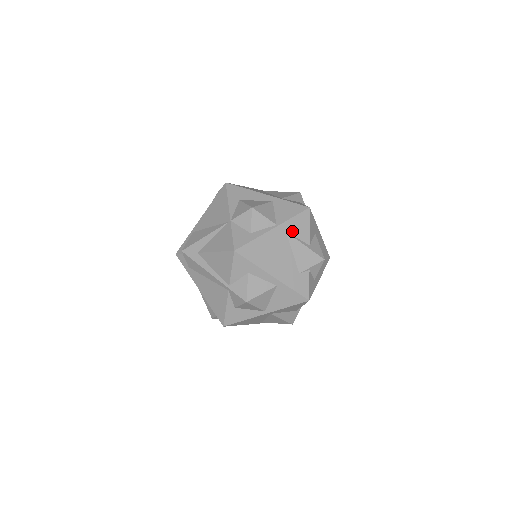
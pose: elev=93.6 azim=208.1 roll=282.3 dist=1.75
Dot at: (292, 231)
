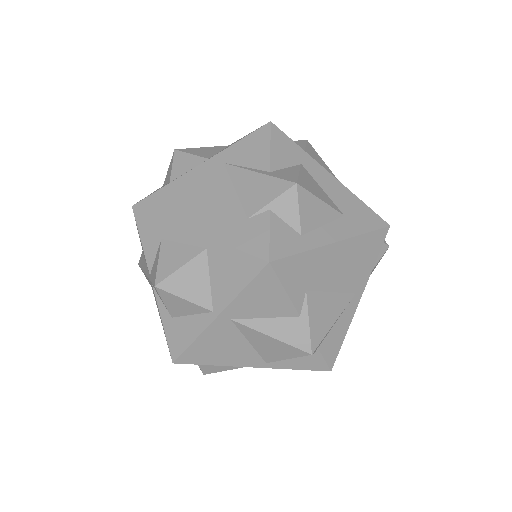
Dot at: (236, 160)
